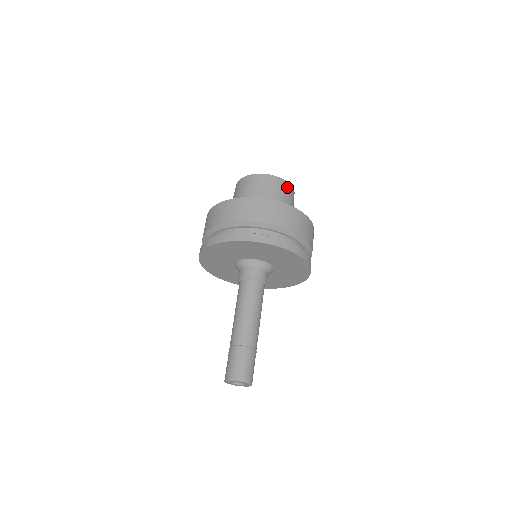
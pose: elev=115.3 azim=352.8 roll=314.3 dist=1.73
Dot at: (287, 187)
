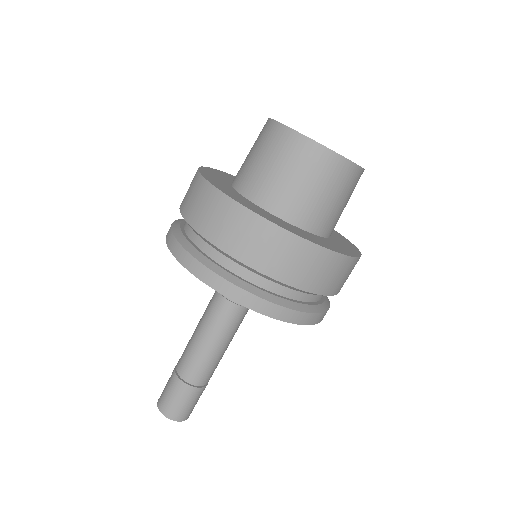
Dot at: (349, 174)
